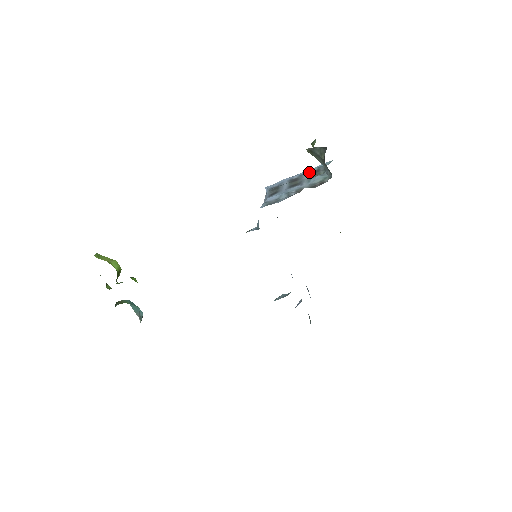
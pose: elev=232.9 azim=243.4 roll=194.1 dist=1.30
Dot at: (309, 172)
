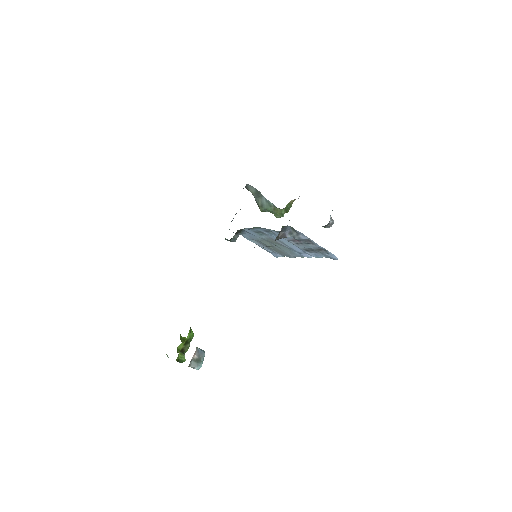
Dot at: occluded
